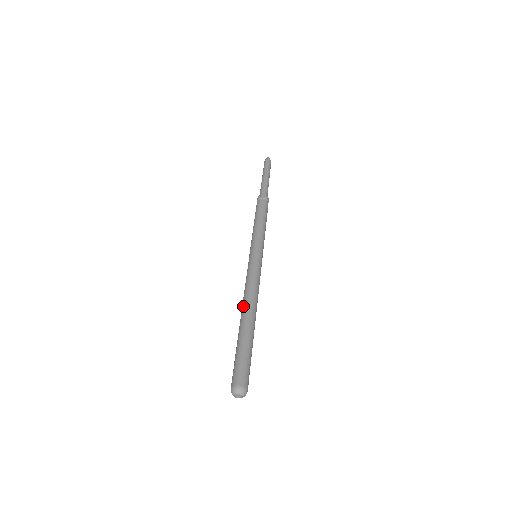
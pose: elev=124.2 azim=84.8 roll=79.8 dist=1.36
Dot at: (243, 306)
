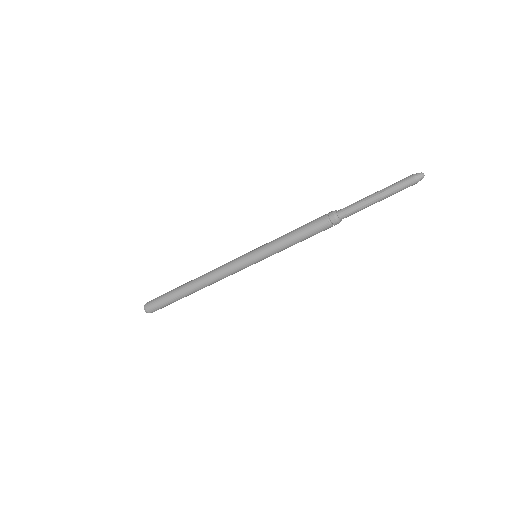
Dot at: (199, 277)
